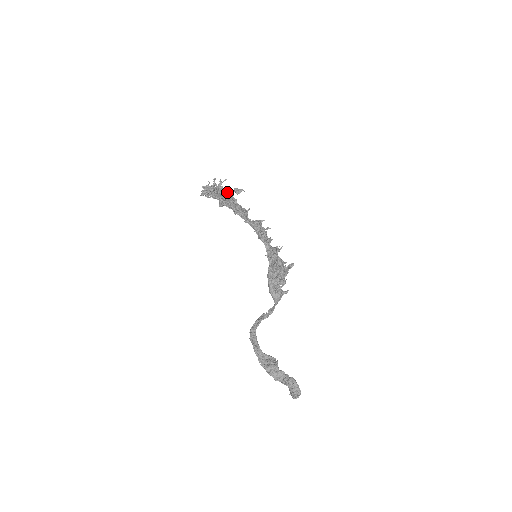
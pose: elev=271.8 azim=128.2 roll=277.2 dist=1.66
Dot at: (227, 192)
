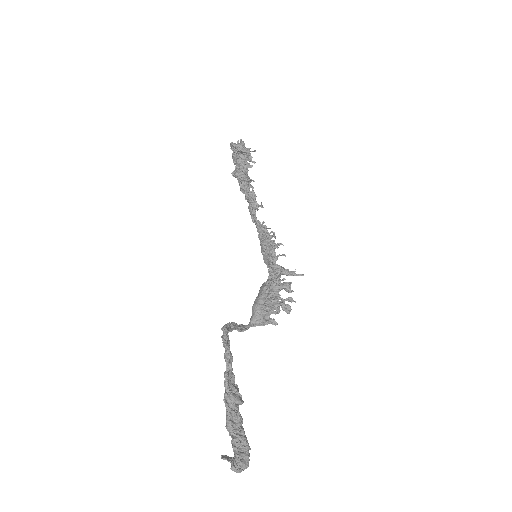
Dot at: (247, 172)
